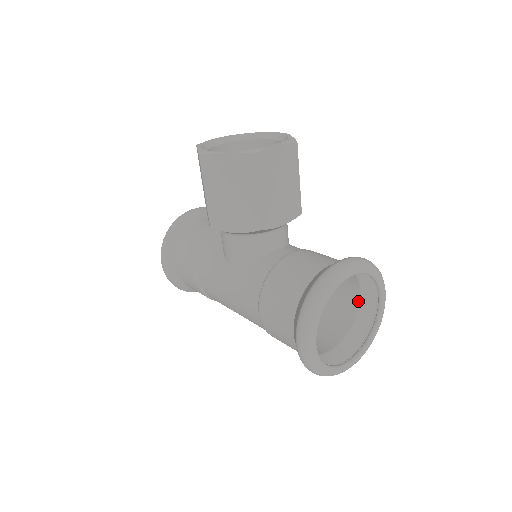
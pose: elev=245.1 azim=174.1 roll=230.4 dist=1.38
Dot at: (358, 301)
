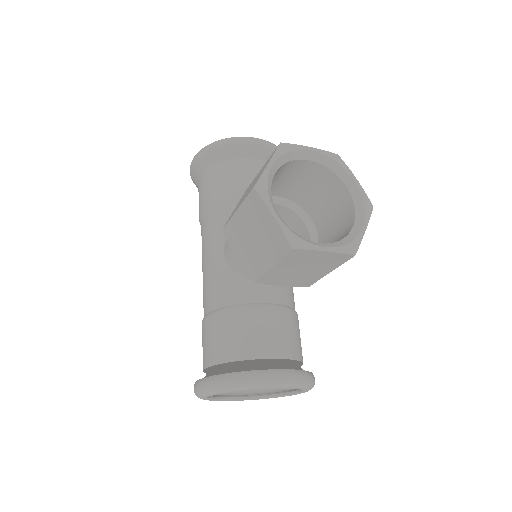
Dot at: occluded
